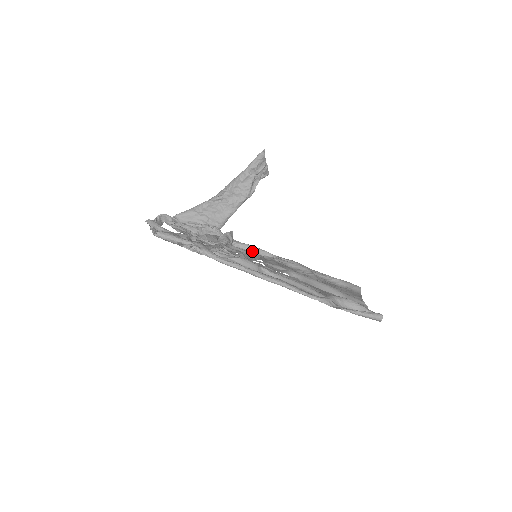
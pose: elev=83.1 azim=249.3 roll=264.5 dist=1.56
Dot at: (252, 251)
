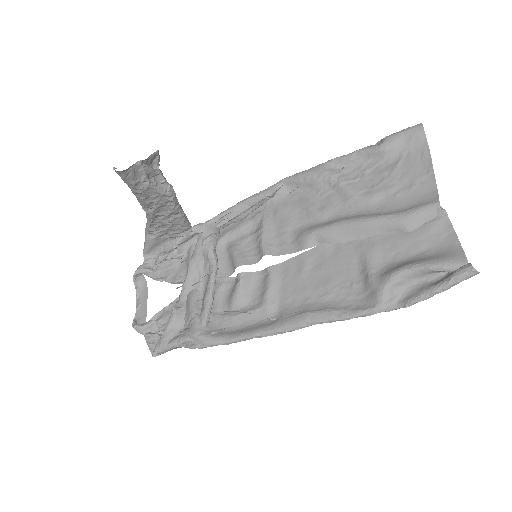
Dot at: (247, 215)
